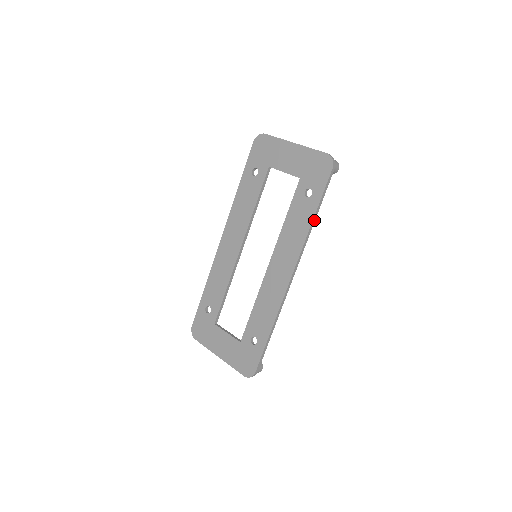
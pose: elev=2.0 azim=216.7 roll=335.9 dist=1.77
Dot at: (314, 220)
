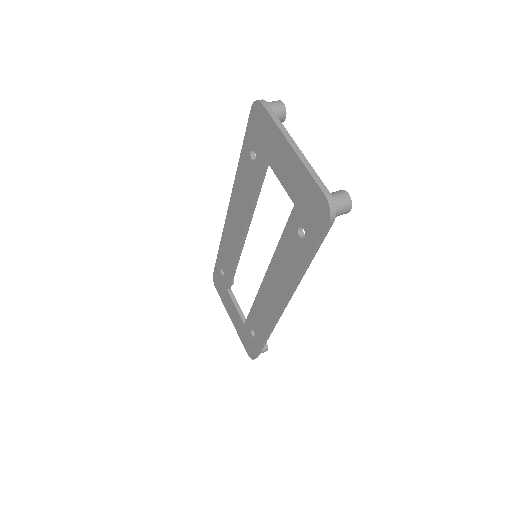
Dot at: (306, 268)
